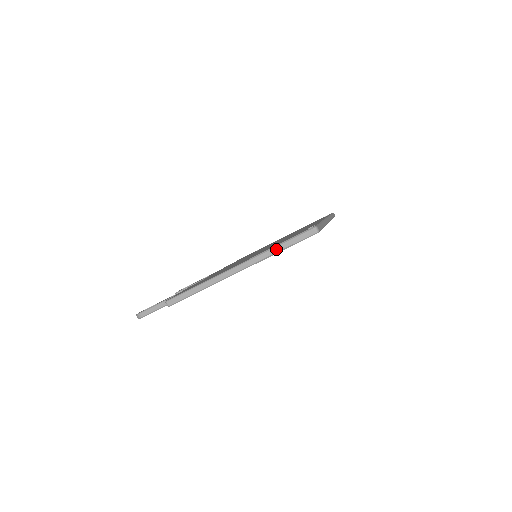
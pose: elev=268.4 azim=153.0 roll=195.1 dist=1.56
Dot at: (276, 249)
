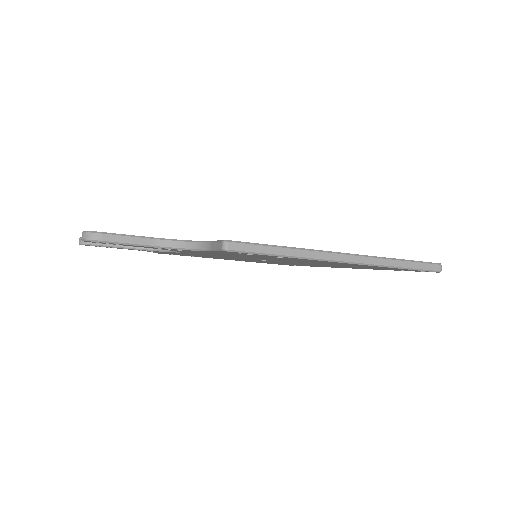
Dot at: (397, 262)
